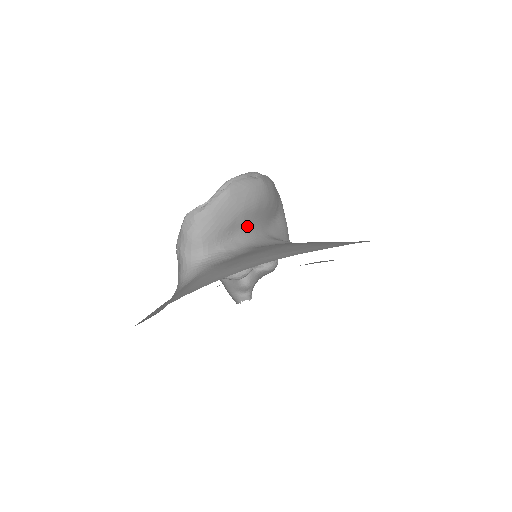
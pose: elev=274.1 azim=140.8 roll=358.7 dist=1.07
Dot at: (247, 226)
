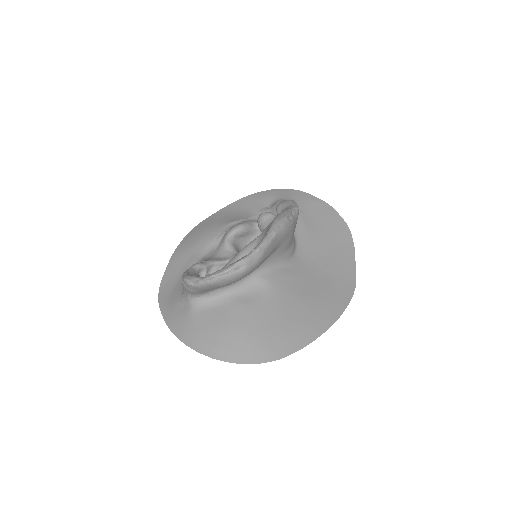
Dot at: occluded
